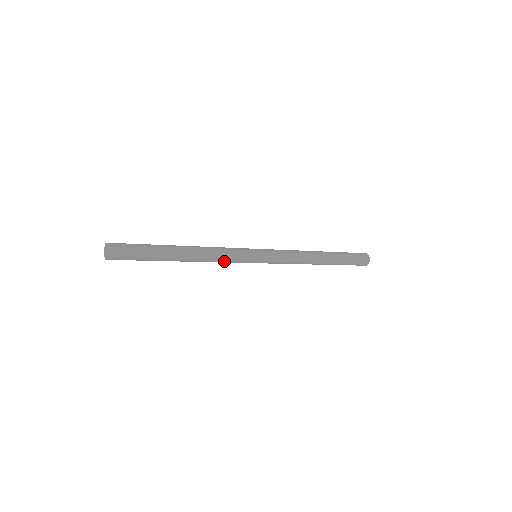
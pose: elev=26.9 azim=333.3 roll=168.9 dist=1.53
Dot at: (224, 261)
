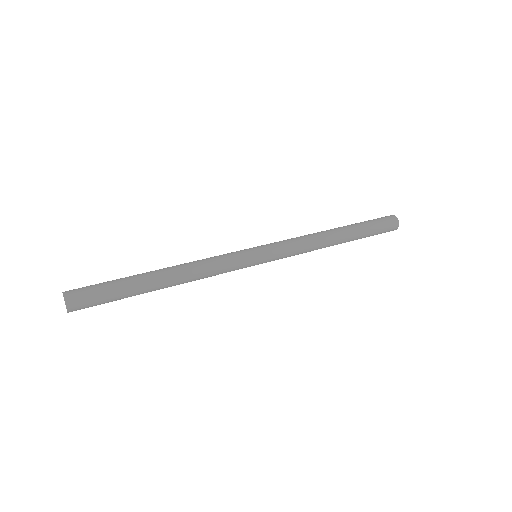
Dot at: (217, 268)
